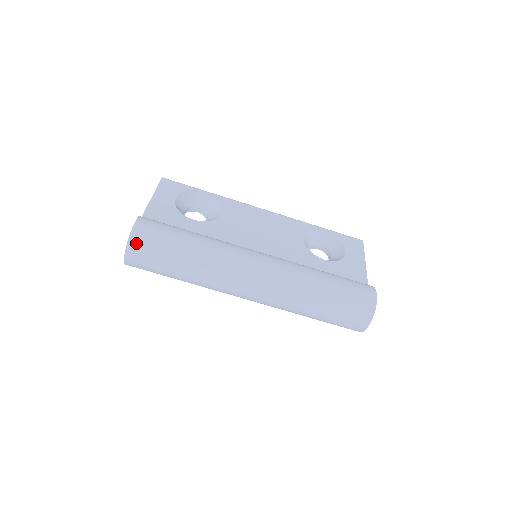
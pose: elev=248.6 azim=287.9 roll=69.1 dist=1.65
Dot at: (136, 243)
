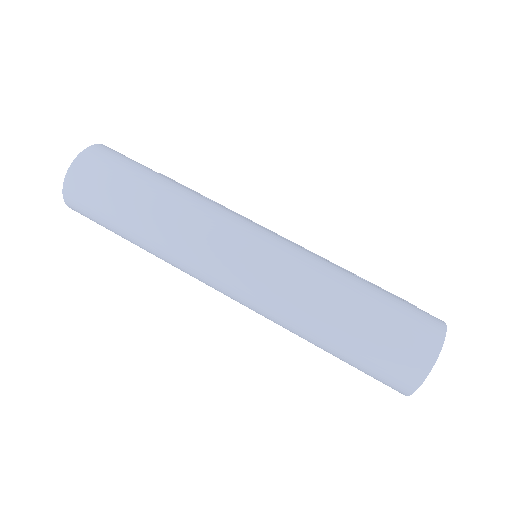
Dot at: (89, 158)
